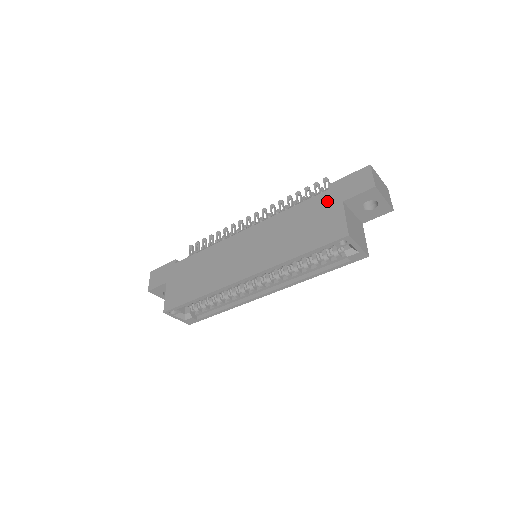
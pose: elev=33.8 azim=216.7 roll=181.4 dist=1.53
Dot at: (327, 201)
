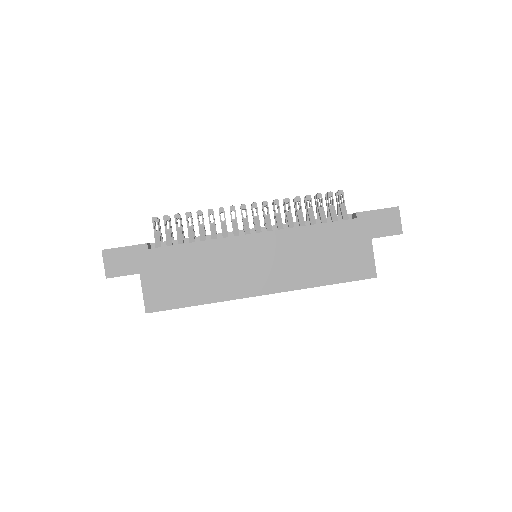
Dot at: (355, 232)
